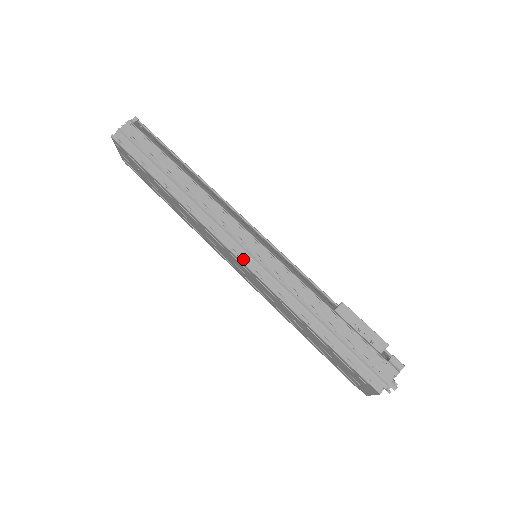
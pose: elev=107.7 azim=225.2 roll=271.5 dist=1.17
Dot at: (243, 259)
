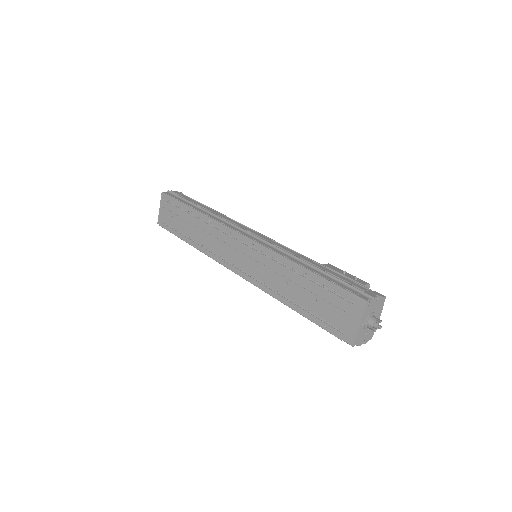
Dot at: (249, 238)
